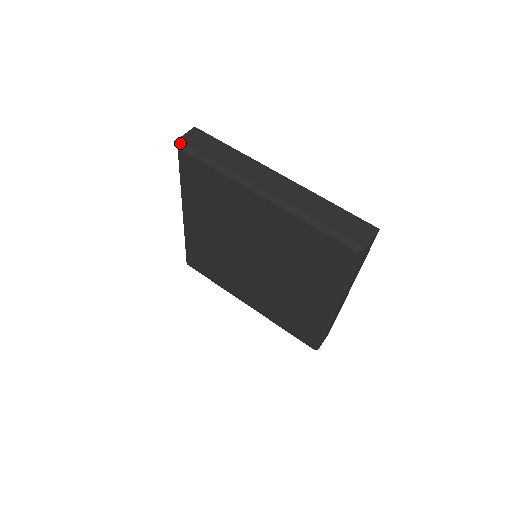
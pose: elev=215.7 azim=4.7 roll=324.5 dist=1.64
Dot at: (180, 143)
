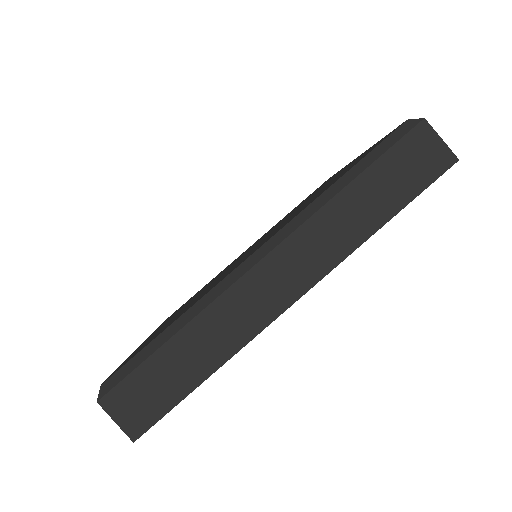
Dot at: occluded
